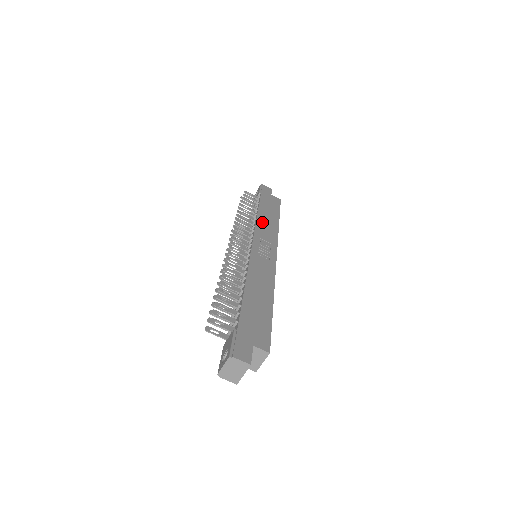
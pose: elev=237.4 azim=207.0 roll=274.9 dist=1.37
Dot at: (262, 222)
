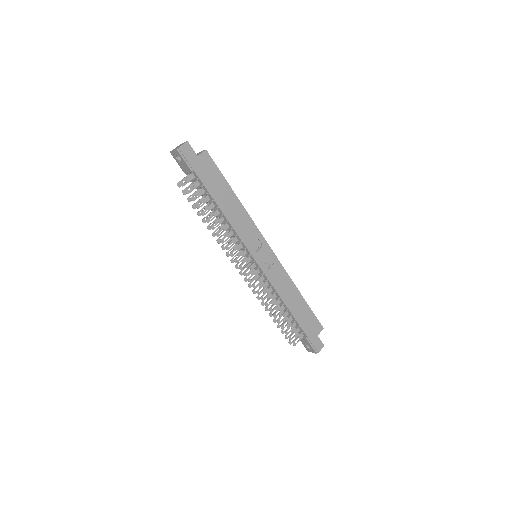
Dot at: (235, 222)
